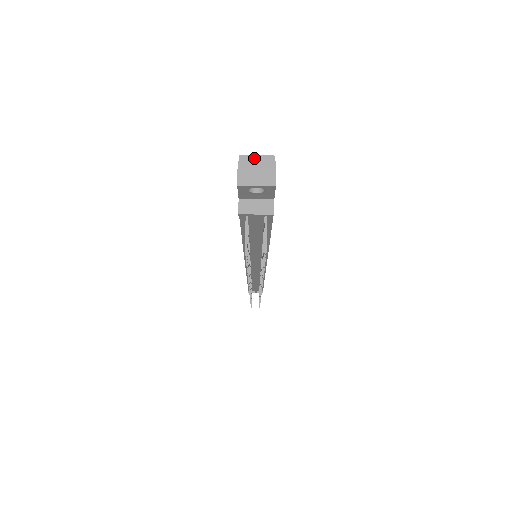
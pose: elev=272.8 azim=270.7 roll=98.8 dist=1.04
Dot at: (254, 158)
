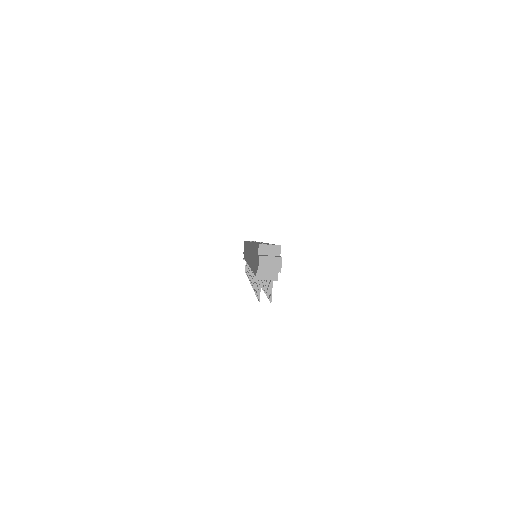
Dot at: (268, 246)
